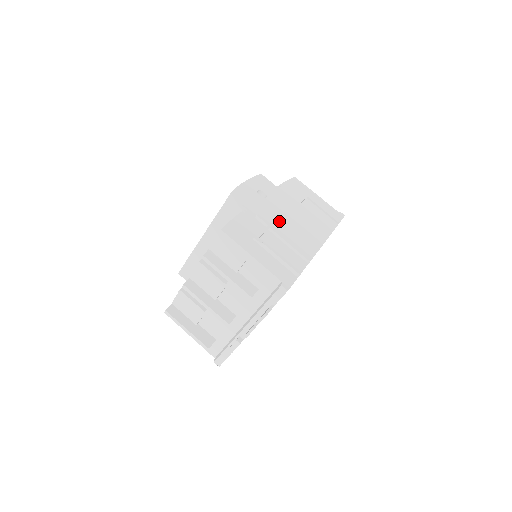
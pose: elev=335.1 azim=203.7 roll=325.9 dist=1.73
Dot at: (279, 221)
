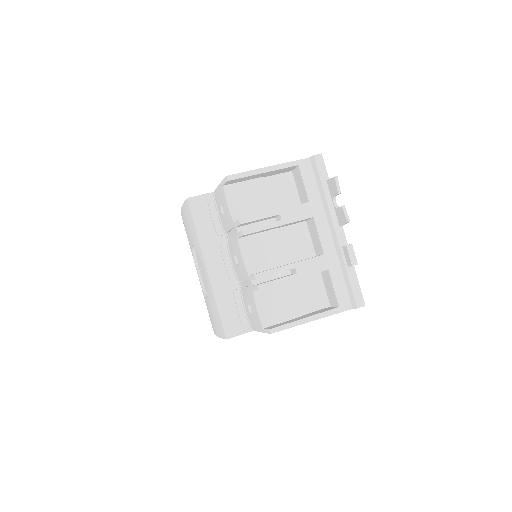
Dot at: occluded
